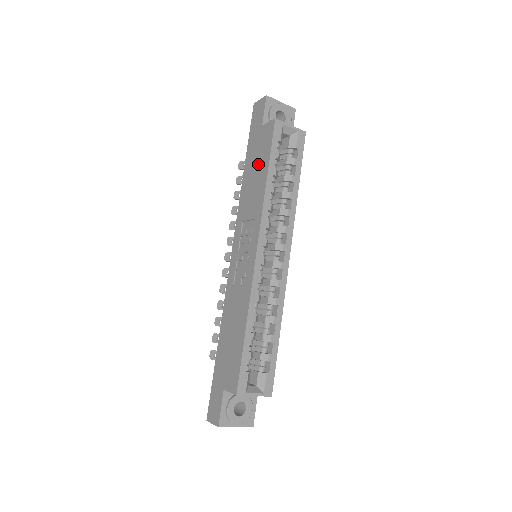
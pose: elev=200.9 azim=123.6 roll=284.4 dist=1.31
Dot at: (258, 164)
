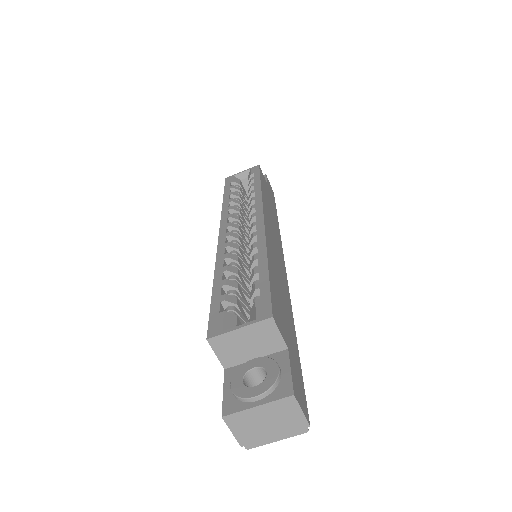
Dot at: occluded
